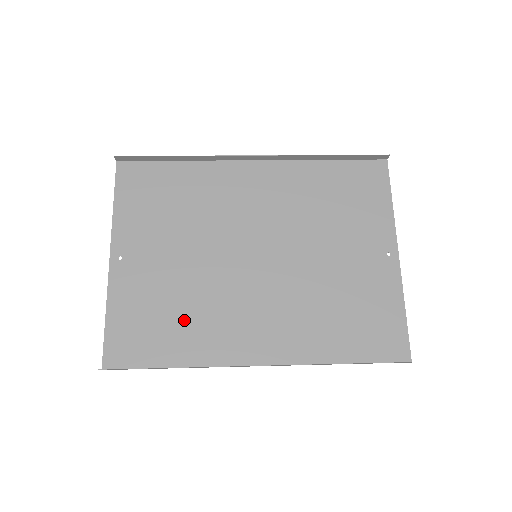
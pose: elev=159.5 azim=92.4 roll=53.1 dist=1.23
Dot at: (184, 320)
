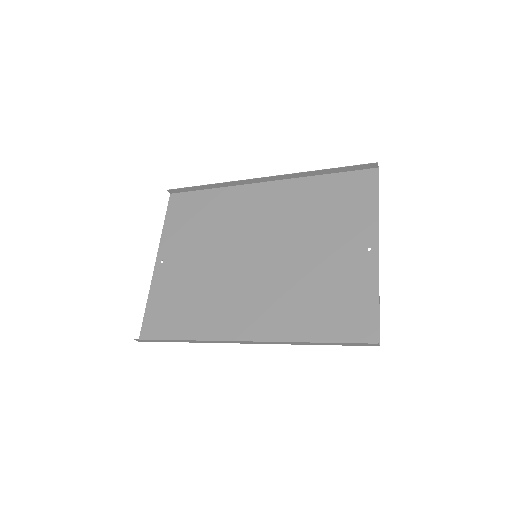
Dot at: (197, 306)
